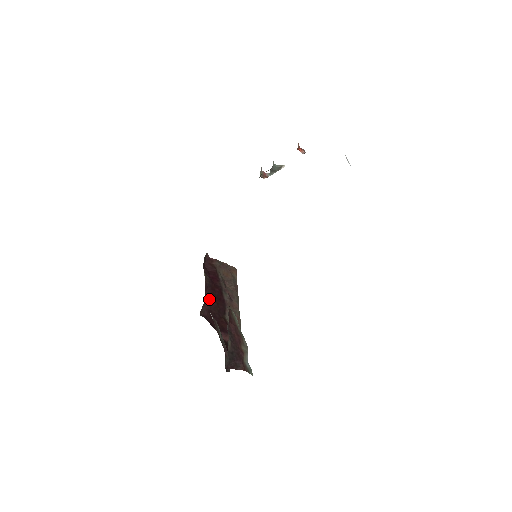
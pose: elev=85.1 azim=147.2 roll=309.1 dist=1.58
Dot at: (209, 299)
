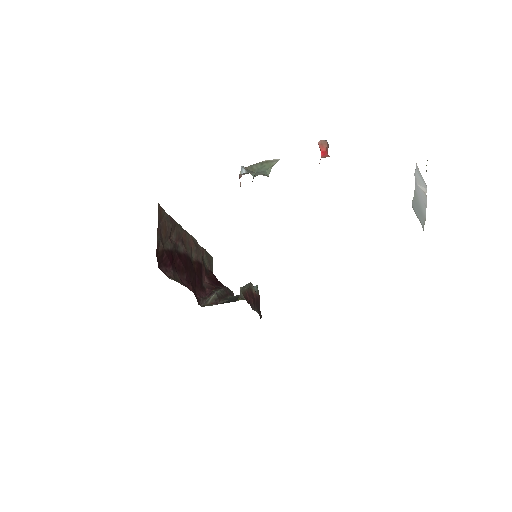
Dot at: (186, 281)
